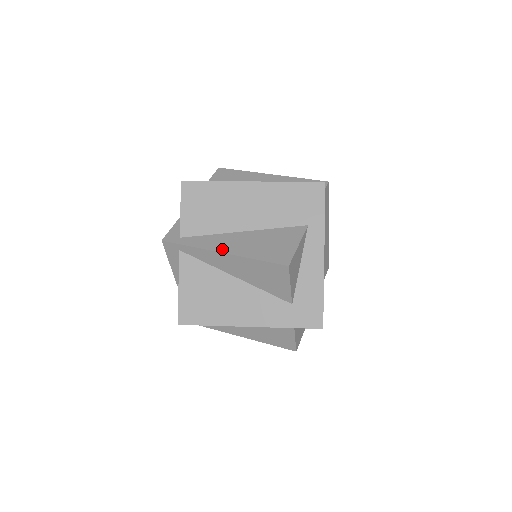
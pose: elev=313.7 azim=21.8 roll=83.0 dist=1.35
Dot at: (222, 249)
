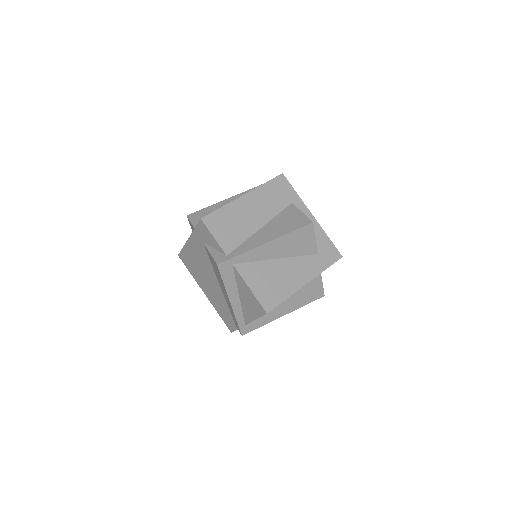
Dot at: (264, 242)
